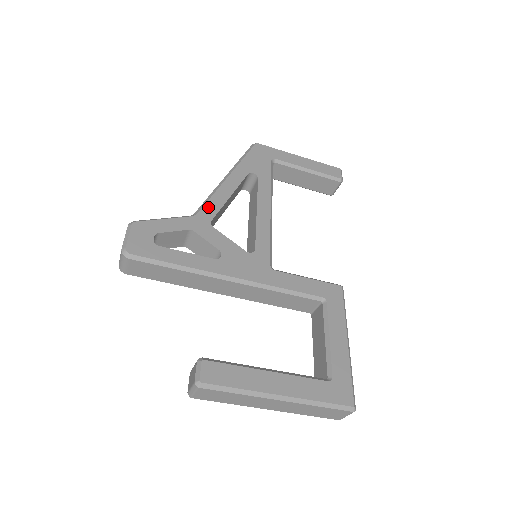
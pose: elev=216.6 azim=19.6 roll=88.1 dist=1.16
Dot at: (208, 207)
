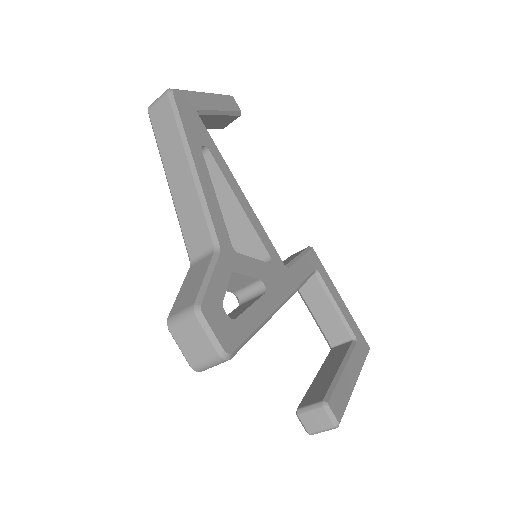
Dot at: (218, 228)
